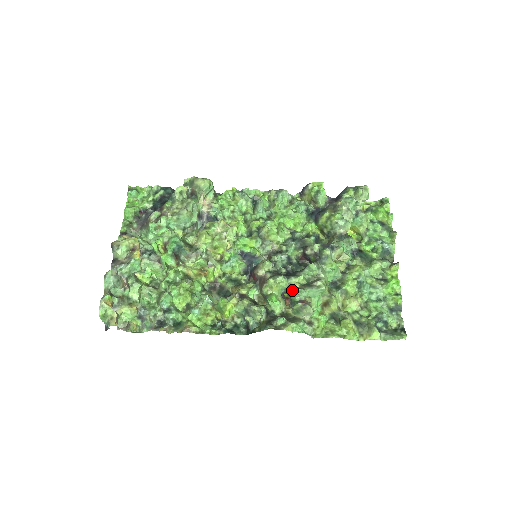
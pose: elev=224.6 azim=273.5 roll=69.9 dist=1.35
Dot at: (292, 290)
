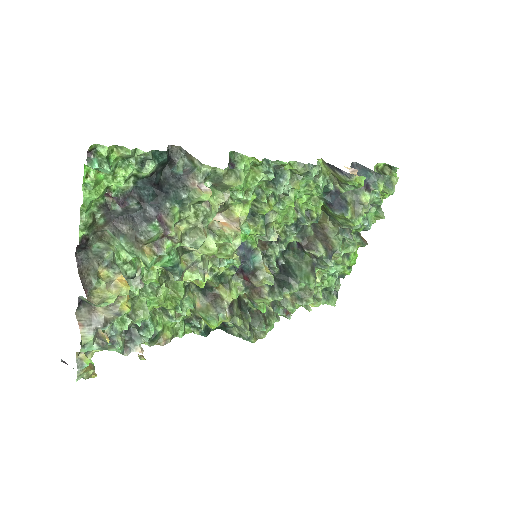
Dot at: (282, 302)
